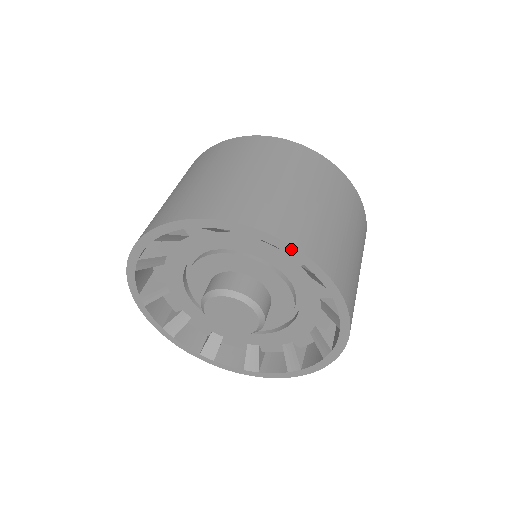
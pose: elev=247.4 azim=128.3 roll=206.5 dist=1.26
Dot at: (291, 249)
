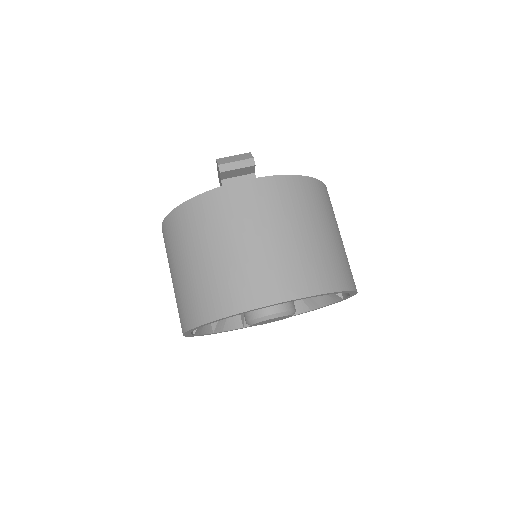
Dot at: (354, 294)
